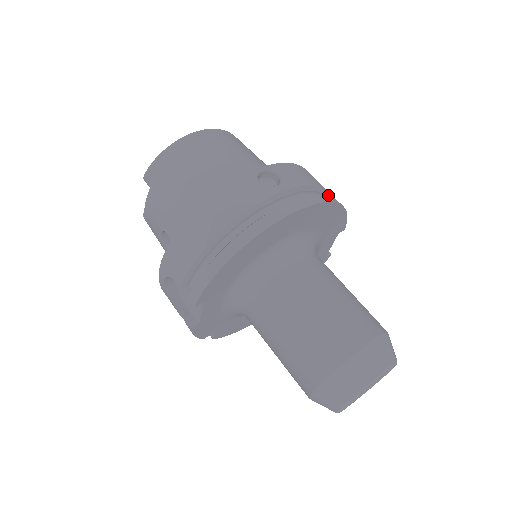
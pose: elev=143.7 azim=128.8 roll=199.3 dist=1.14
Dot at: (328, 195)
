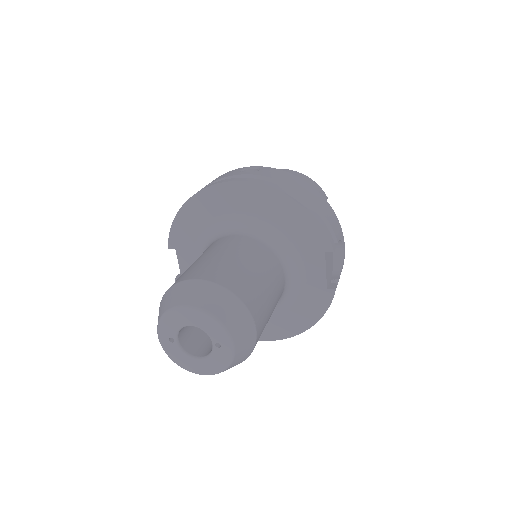
Dot at: (287, 190)
